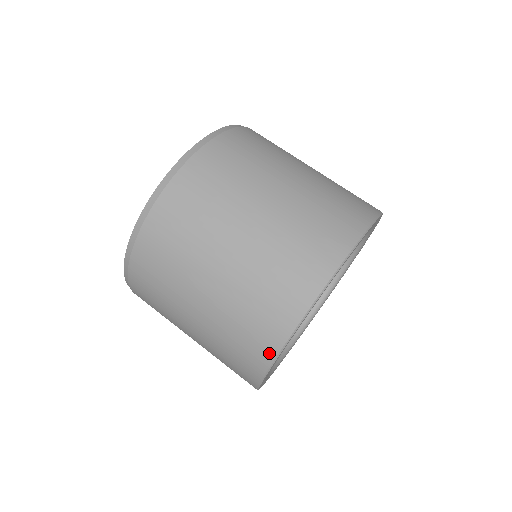
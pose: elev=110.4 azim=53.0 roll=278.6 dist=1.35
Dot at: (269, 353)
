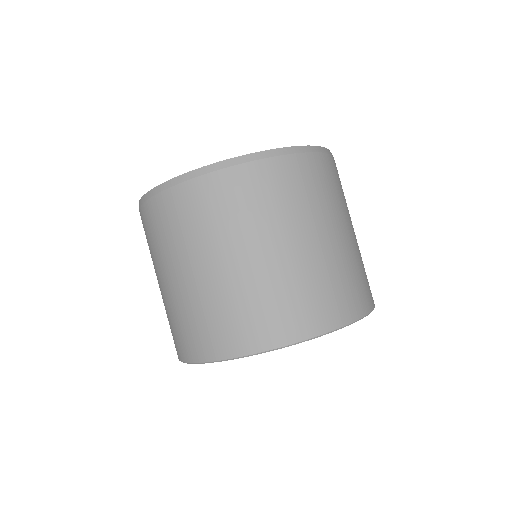
Dot at: (287, 337)
